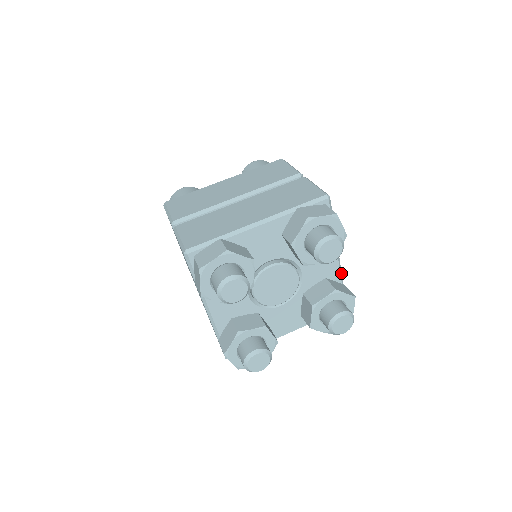
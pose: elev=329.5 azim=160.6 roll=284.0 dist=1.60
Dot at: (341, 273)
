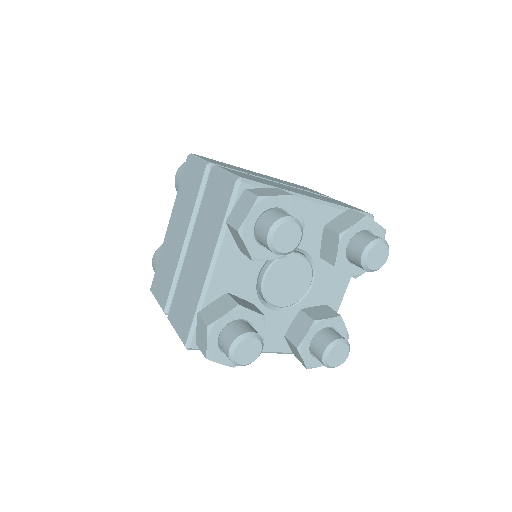
Dot at: (338, 309)
